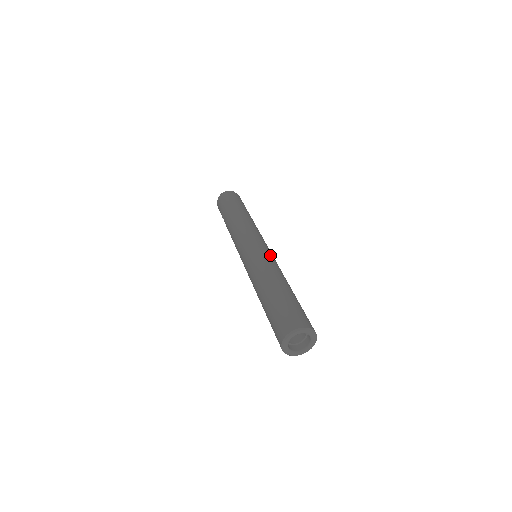
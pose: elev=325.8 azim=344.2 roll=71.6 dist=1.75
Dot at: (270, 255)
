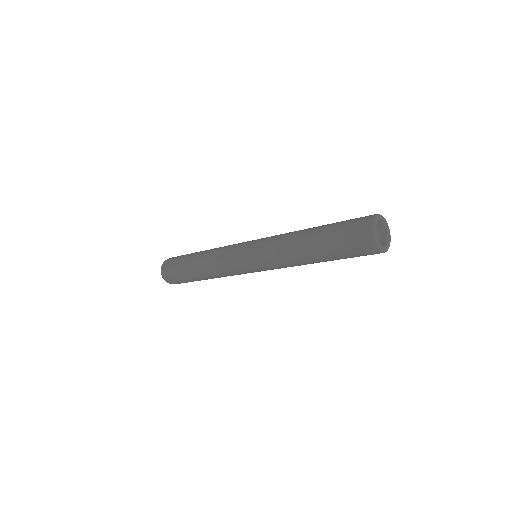
Dot at: occluded
